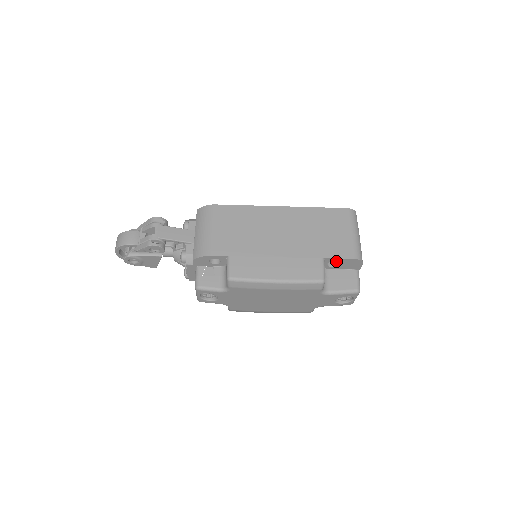
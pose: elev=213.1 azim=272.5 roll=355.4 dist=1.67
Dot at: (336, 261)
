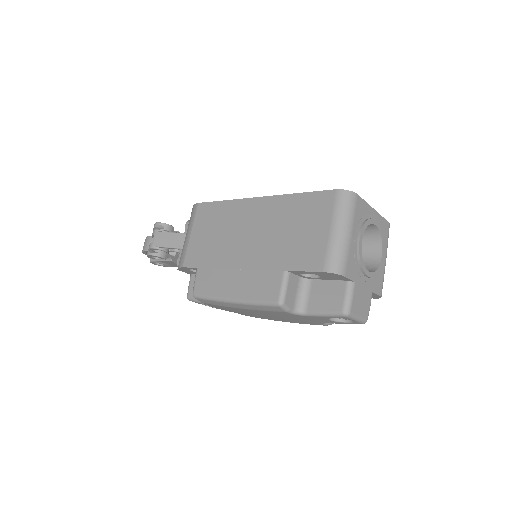
Dot at: (306, 273)
